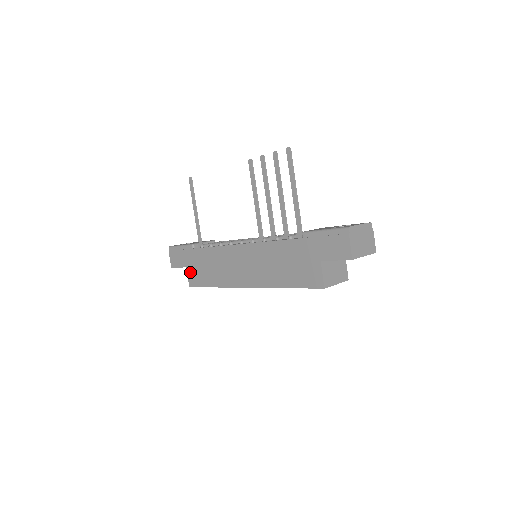
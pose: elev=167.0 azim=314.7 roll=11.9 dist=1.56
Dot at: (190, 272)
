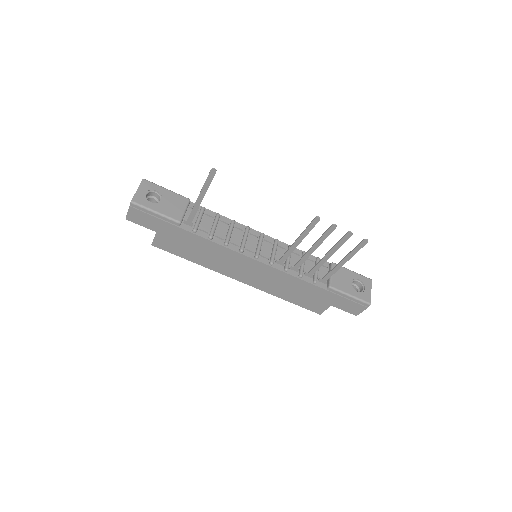
Dot at: (161, 238)
